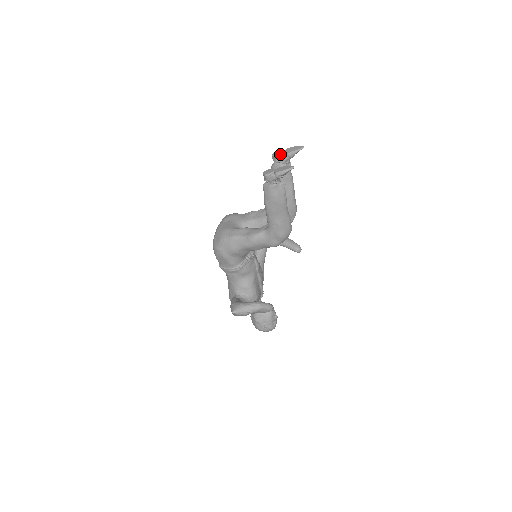
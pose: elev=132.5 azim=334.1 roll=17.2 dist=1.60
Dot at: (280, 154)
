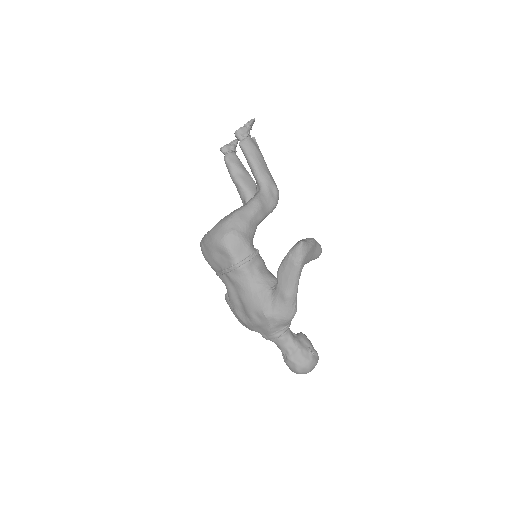
Dot at: (227, 144)
